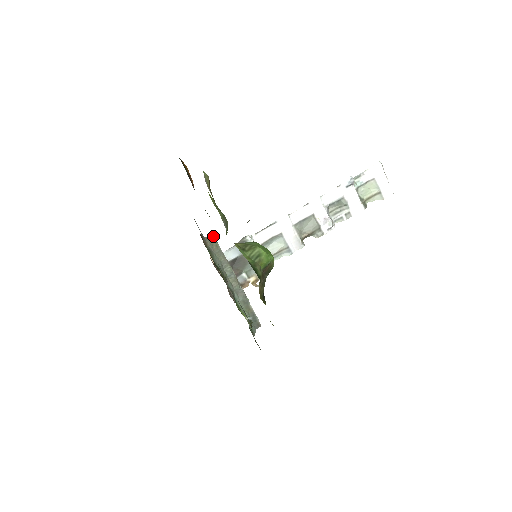
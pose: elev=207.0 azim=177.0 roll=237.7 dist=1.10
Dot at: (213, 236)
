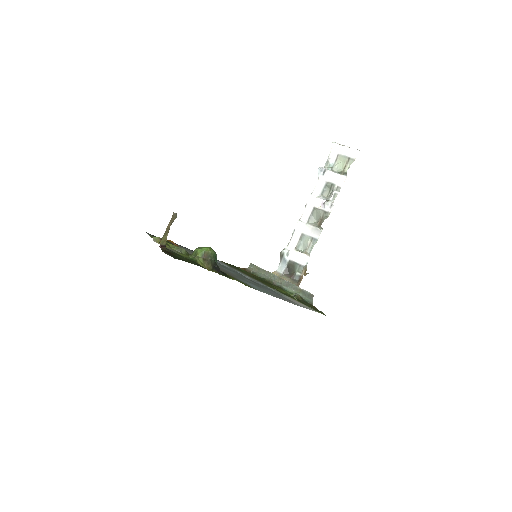
Dot at: (251, 264)
